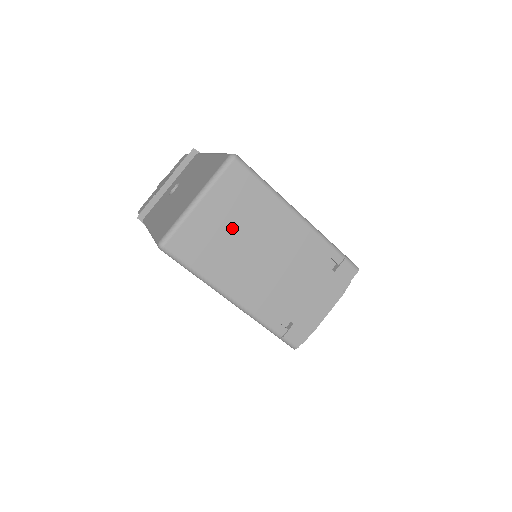
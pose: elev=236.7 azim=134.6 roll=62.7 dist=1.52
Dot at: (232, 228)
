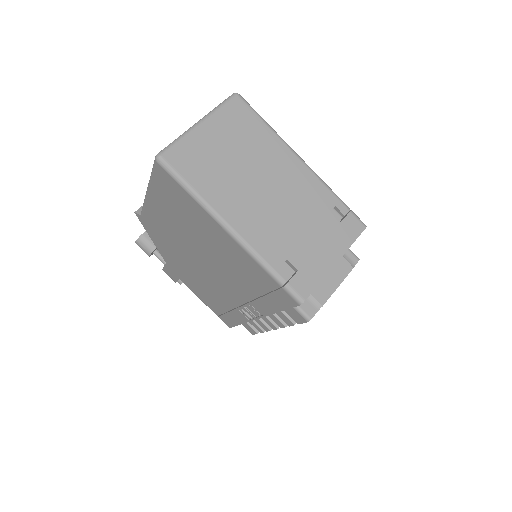
Dot at: (232, 154)
